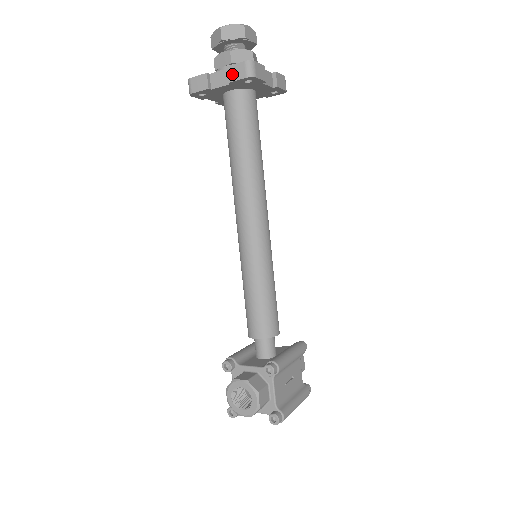
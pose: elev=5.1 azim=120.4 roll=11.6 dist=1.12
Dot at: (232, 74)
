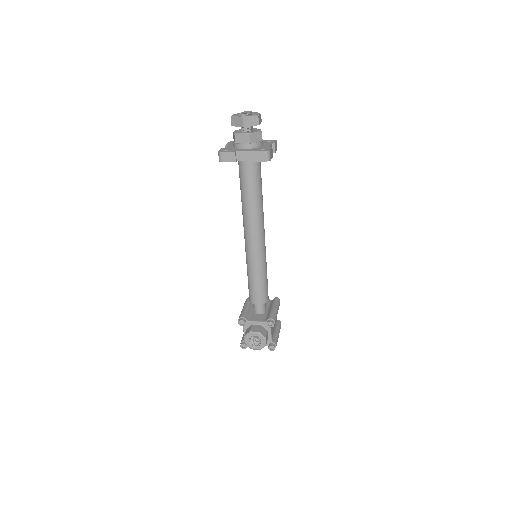
Dot at: (255, 157)
